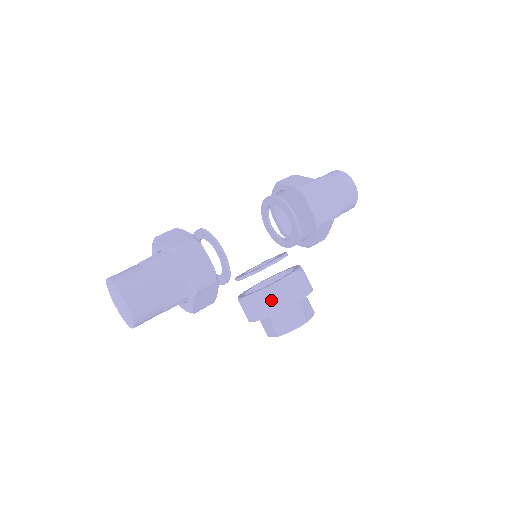
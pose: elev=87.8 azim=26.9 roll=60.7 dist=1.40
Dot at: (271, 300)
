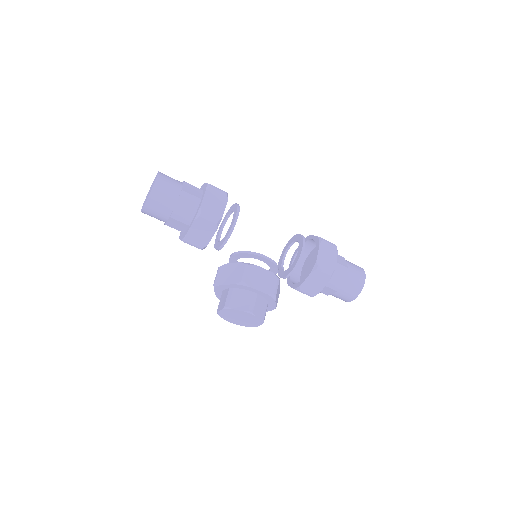
Dot at: (241, 272)
